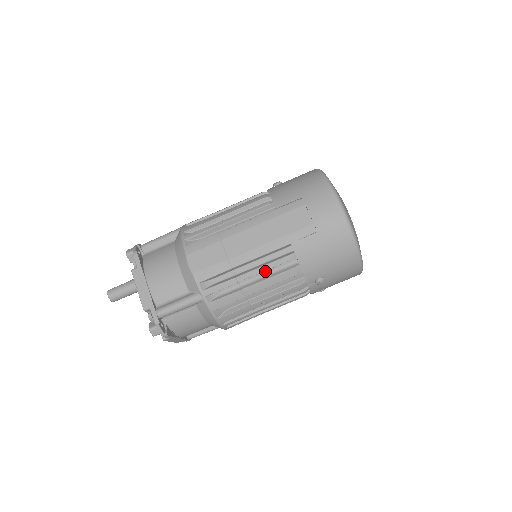
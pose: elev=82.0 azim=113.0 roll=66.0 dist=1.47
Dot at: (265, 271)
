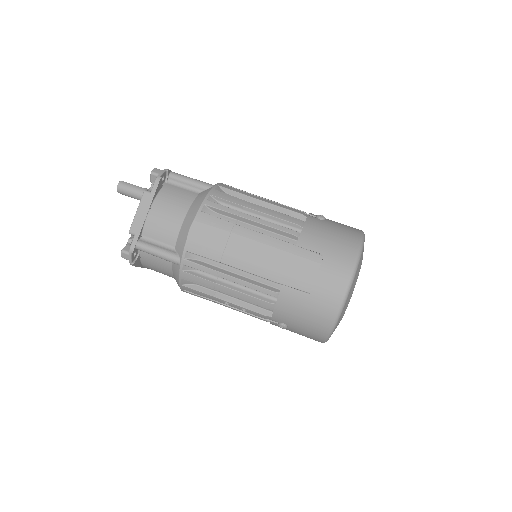
Dot at: occluded
